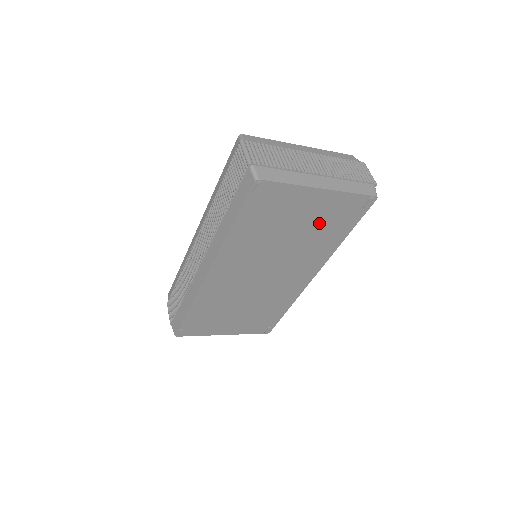
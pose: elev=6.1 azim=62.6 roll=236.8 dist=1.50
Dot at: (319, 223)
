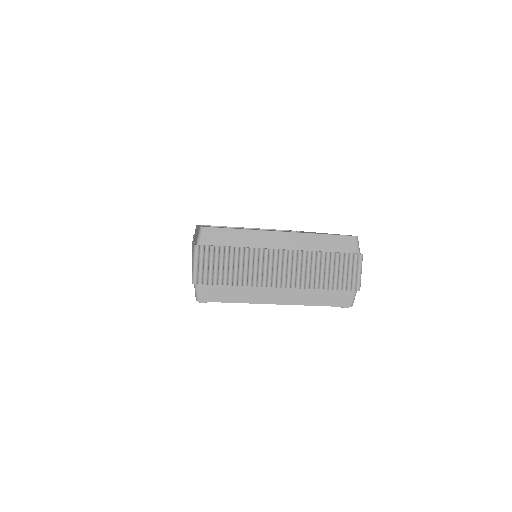
Dot at: occluded
